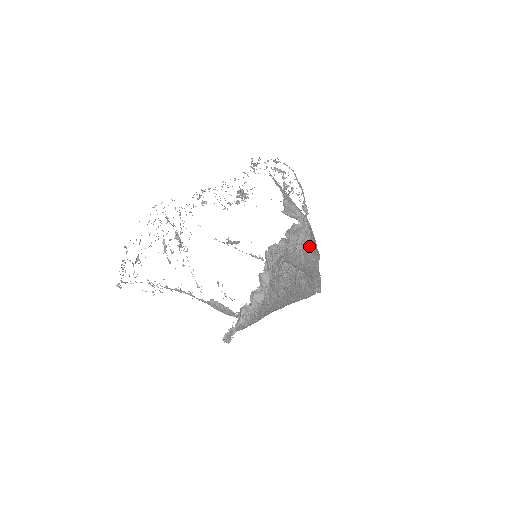
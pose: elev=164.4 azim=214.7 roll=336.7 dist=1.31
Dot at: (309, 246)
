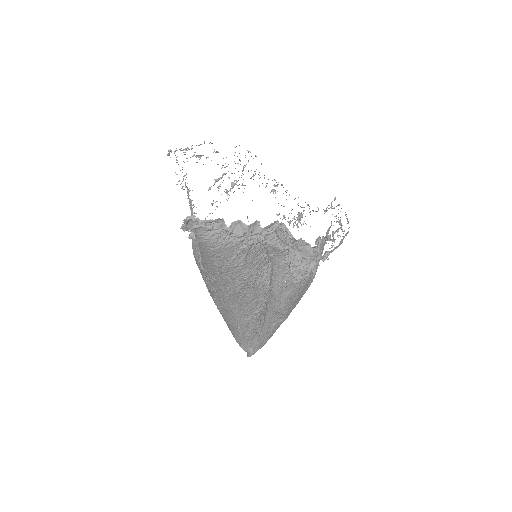
Dot at: (295, 286)
